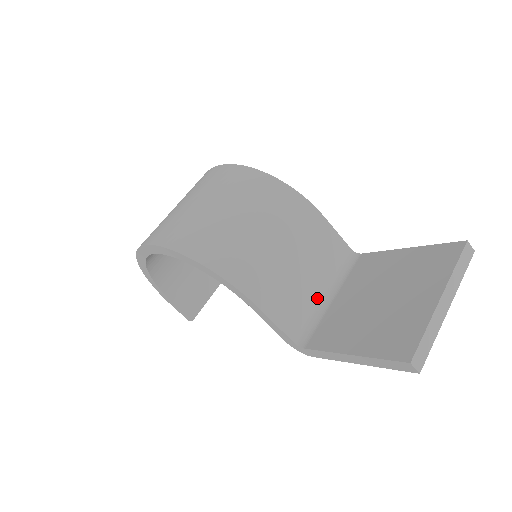
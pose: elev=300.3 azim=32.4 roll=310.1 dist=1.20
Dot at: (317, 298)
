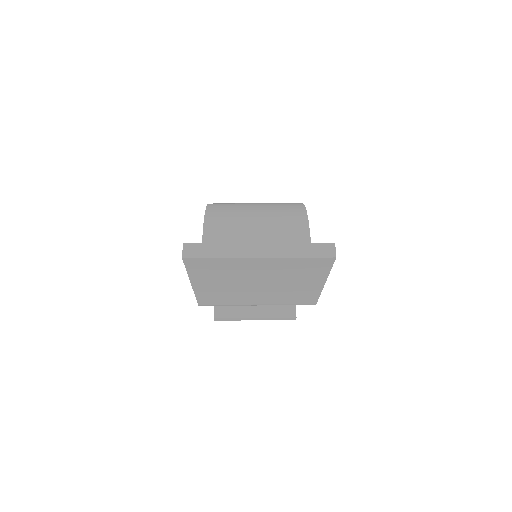
Dot at: occluded
